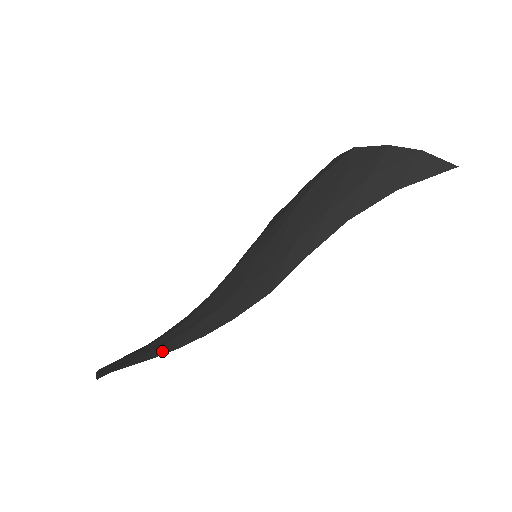
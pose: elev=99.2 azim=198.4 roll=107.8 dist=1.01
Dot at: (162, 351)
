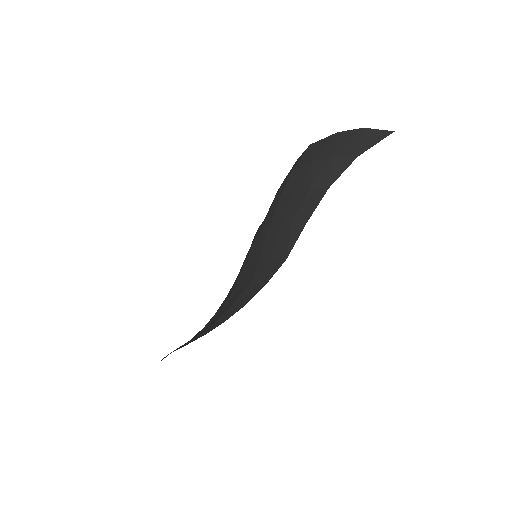
Dot at: (211, 329)
